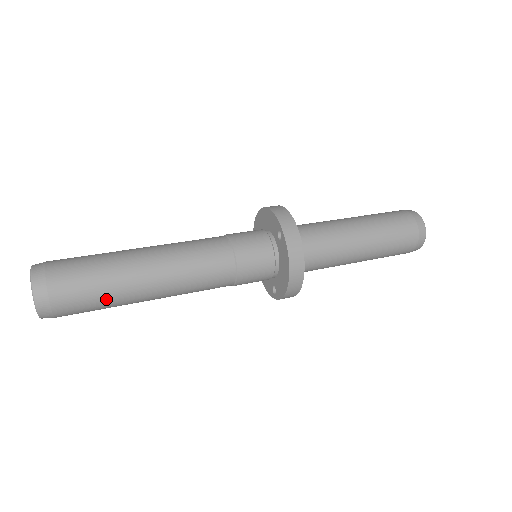
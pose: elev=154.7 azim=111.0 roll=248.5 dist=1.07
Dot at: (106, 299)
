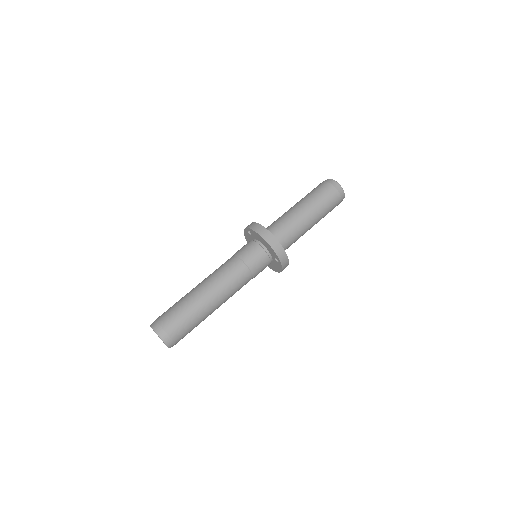
Dot at: occluded
